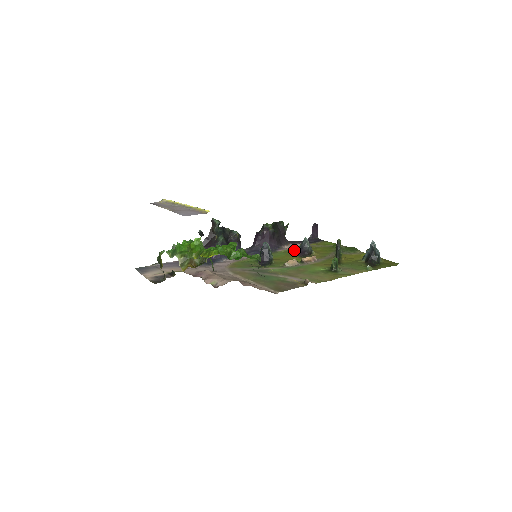
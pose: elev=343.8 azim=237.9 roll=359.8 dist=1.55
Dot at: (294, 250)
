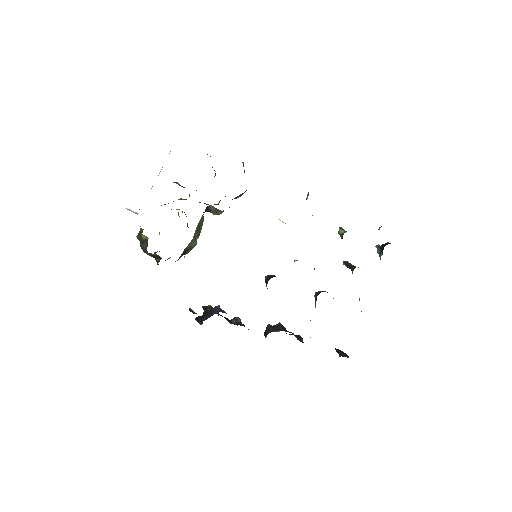
Dot at: occluded
